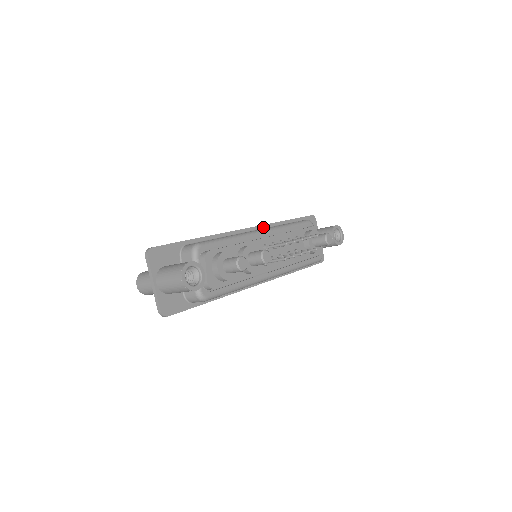
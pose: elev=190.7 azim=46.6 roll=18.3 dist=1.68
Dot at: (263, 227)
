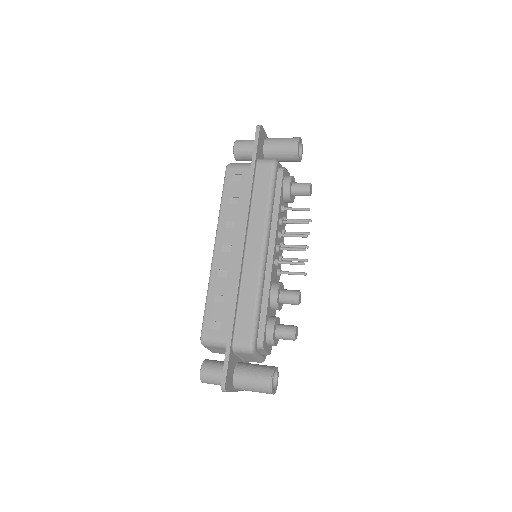
Dot at: (248, 222)
